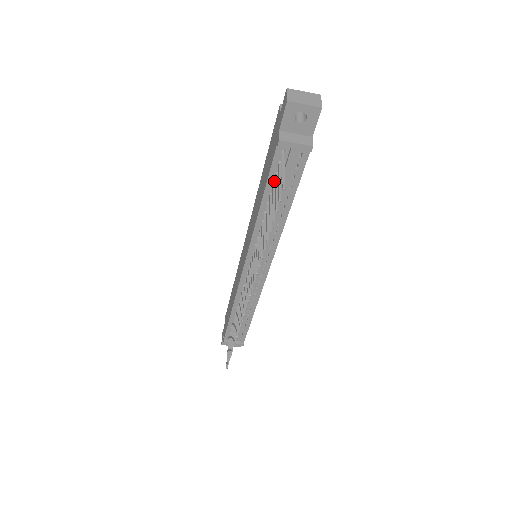
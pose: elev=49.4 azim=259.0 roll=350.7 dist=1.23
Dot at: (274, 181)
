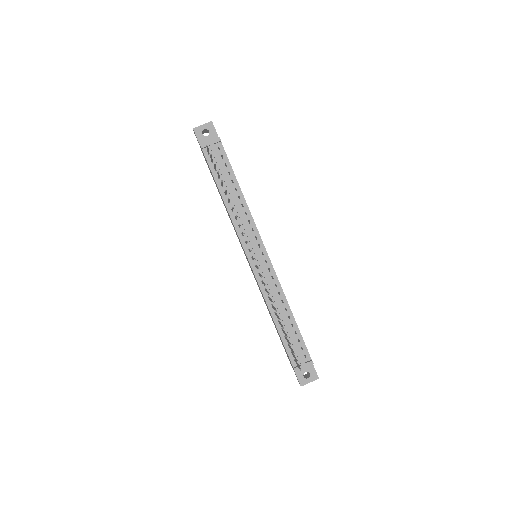
Dot at: (217, 175)
